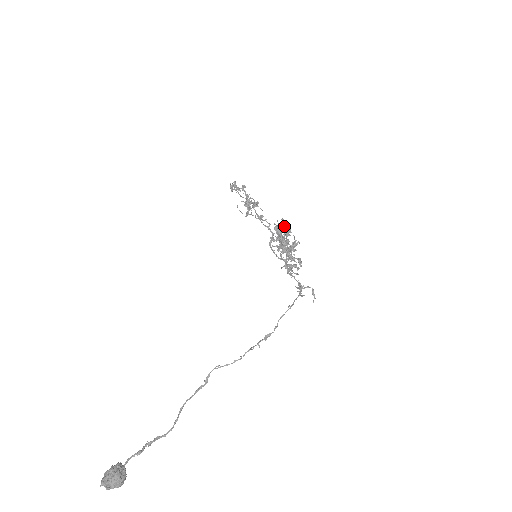
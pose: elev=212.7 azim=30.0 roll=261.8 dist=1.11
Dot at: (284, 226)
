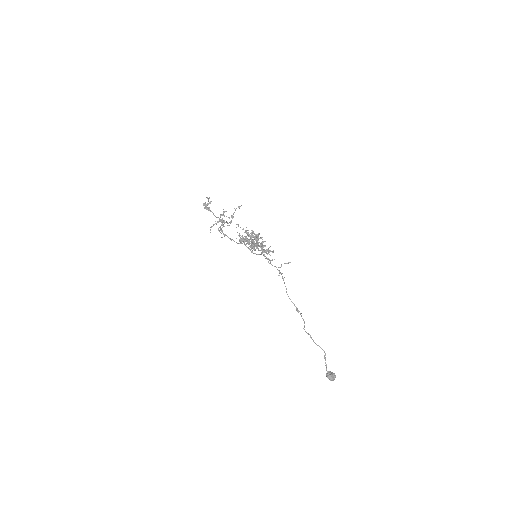
Dot at: occluded
